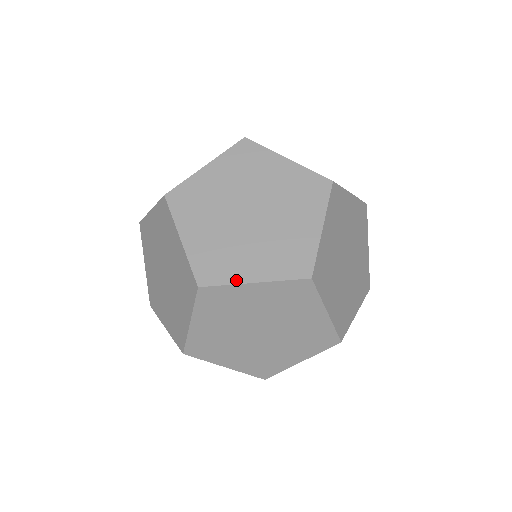
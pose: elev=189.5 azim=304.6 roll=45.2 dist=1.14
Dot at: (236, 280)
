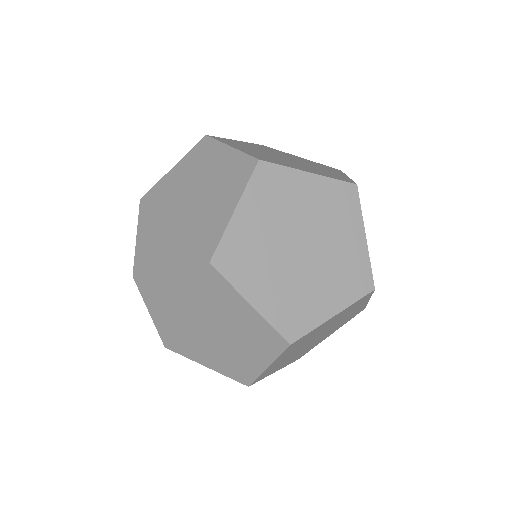
Dot at: (192, 358)
